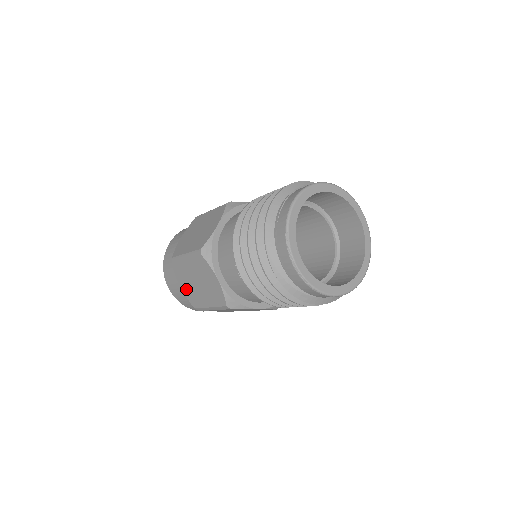
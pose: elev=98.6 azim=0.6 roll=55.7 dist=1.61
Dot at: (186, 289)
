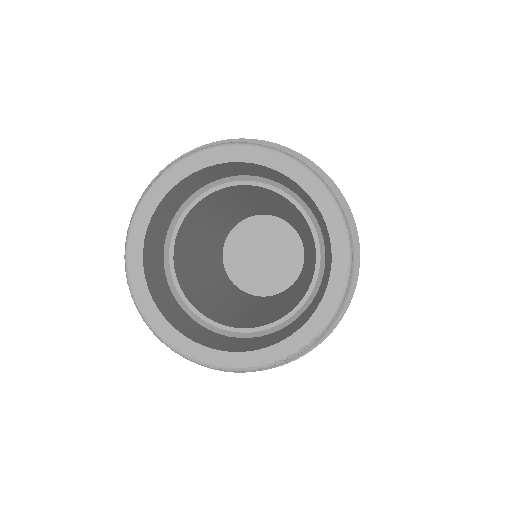
Dot at: occluded
